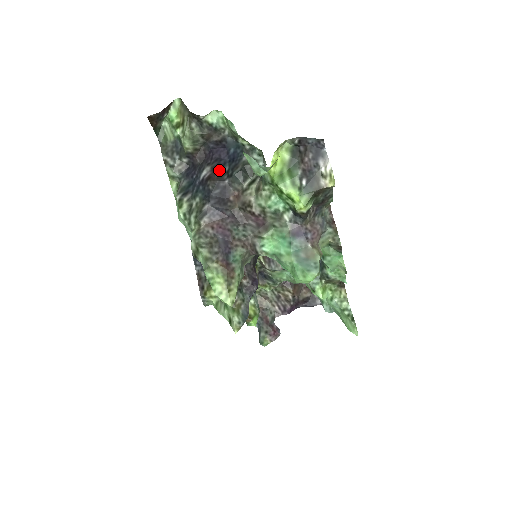
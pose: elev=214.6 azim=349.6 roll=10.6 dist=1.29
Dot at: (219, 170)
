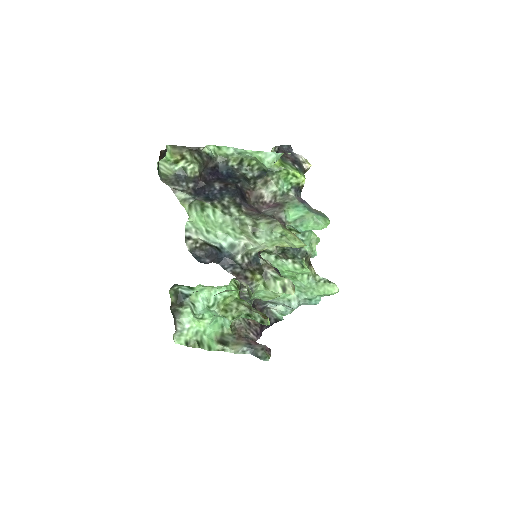
Dot at: (226, 182)
